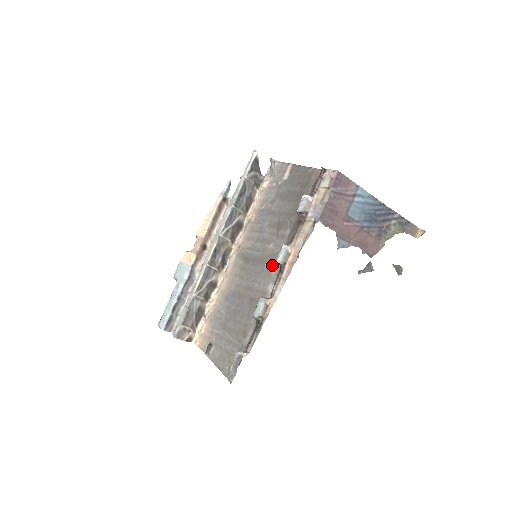
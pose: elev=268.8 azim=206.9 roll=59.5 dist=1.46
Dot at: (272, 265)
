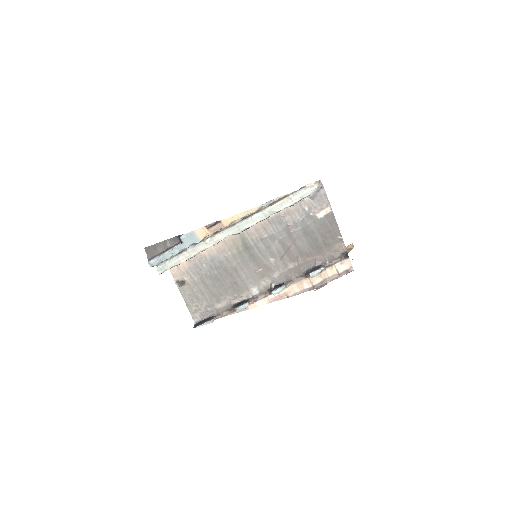
Dot at: (265, 277)
